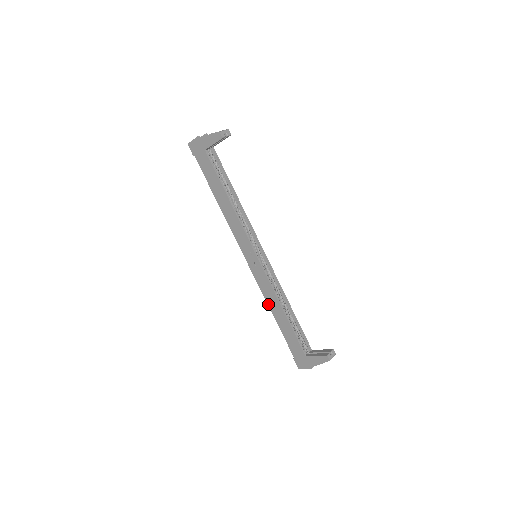
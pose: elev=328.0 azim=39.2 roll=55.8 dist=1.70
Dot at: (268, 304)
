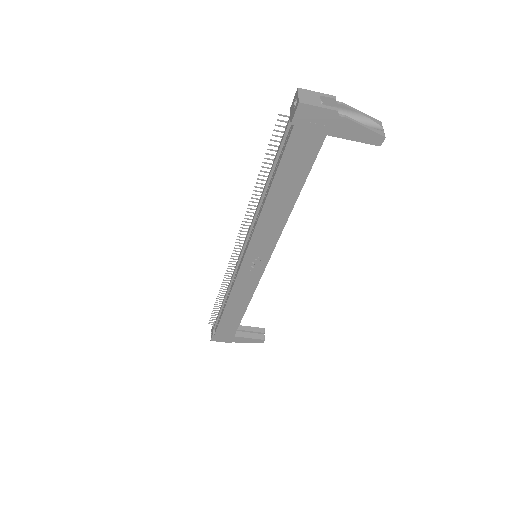
Dot at: (229, 298)
